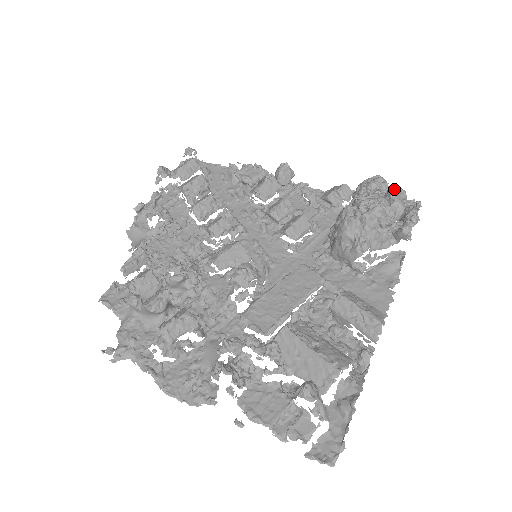
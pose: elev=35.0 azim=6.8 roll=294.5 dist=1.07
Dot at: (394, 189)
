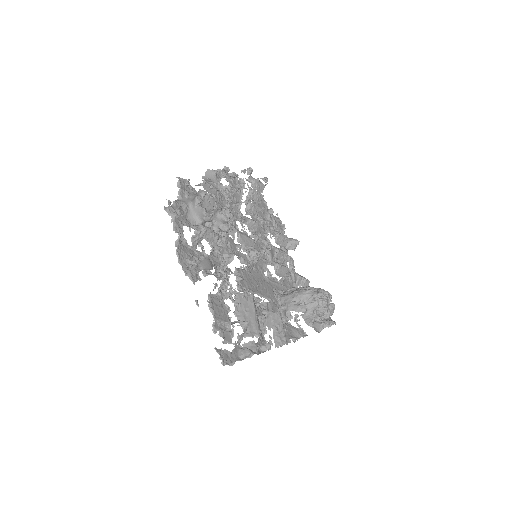
Dot at: (333, 306)
